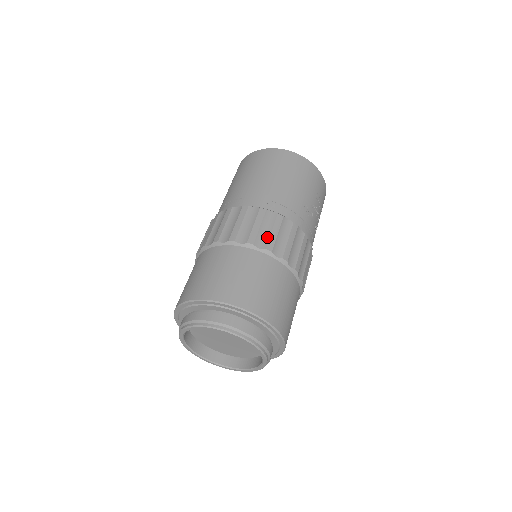
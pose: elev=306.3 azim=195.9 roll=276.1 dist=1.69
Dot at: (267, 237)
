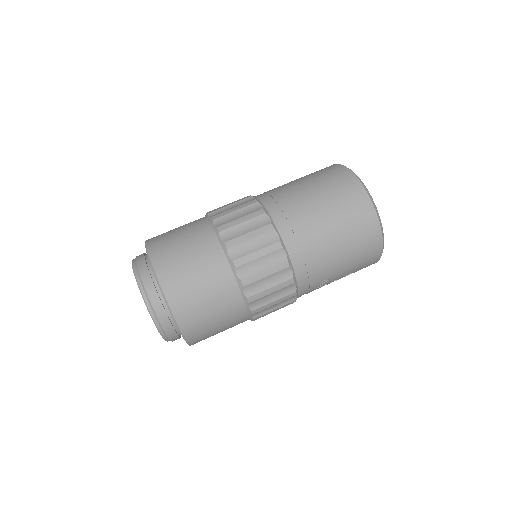
Dot at: (260, 289)
